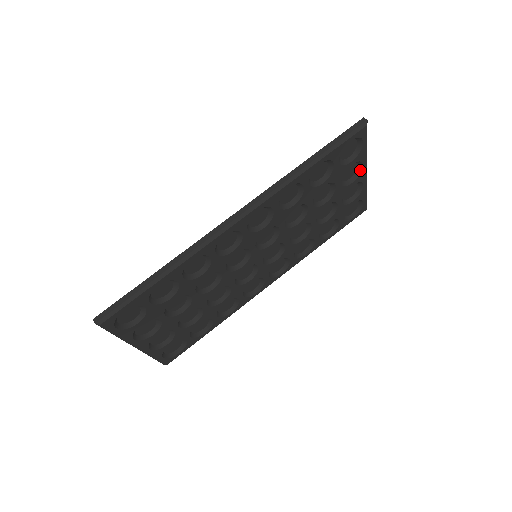
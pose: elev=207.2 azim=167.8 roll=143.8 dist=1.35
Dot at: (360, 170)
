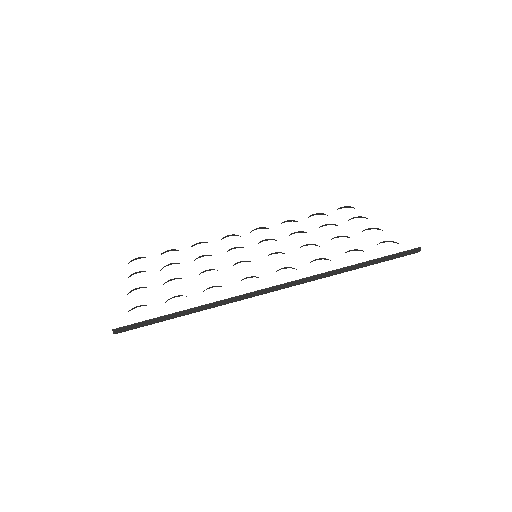
Dot at: (380, 229)
